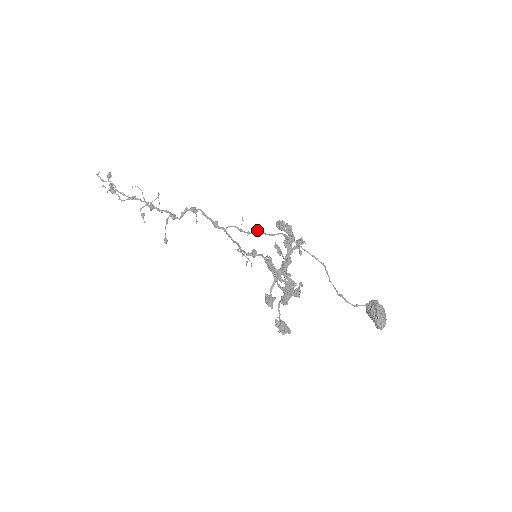
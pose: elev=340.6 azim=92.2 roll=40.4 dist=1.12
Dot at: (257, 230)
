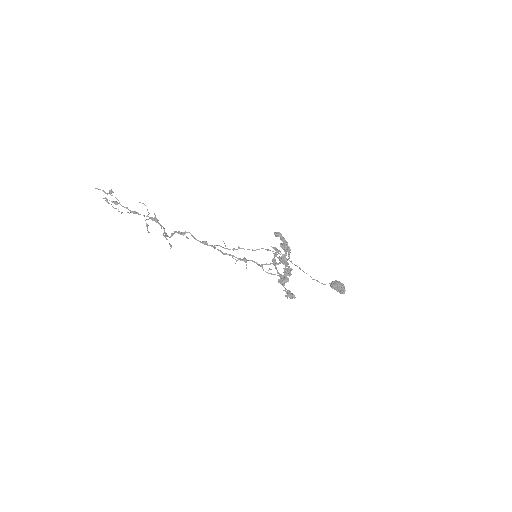
Dot at: (240, 248)
